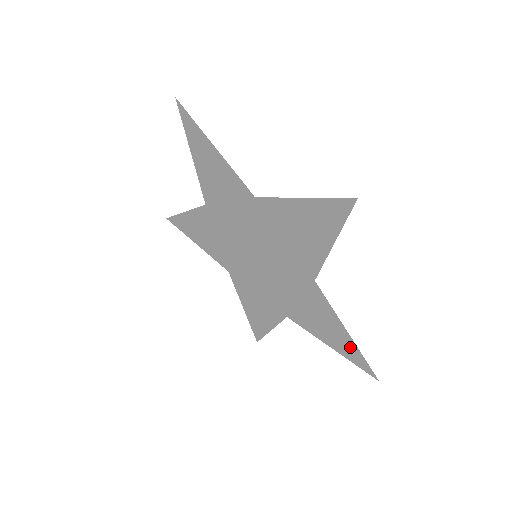
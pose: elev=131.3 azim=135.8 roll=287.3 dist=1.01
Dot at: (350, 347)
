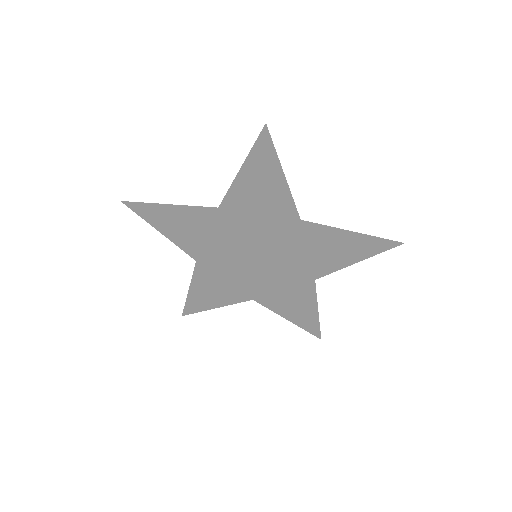
Dot at: (314, 321)
